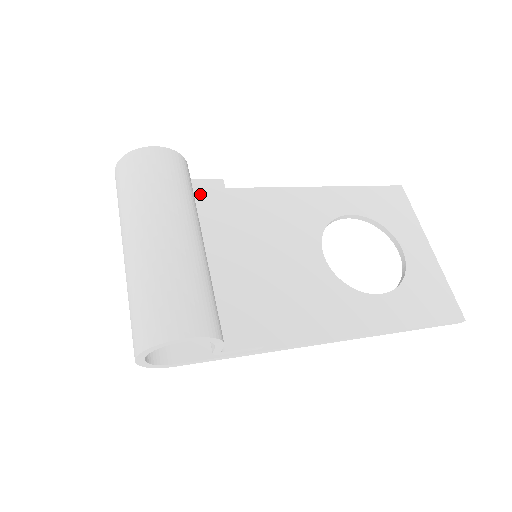
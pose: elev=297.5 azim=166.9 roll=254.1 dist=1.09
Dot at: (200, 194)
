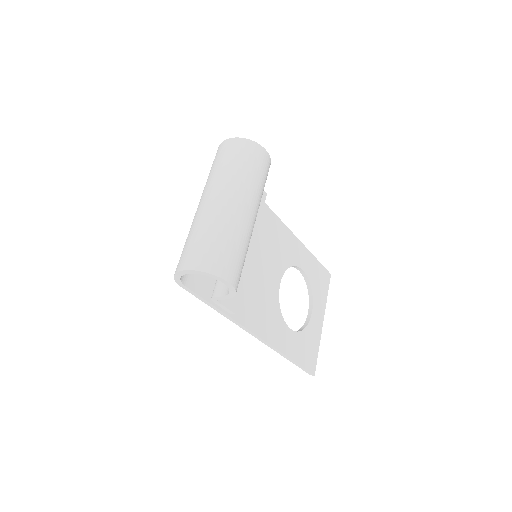
Dot at: occluded
